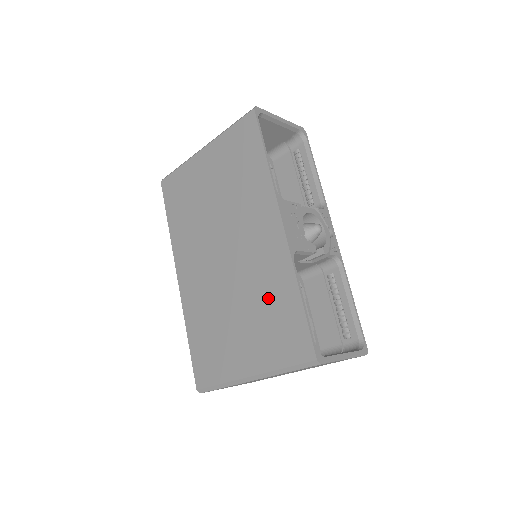
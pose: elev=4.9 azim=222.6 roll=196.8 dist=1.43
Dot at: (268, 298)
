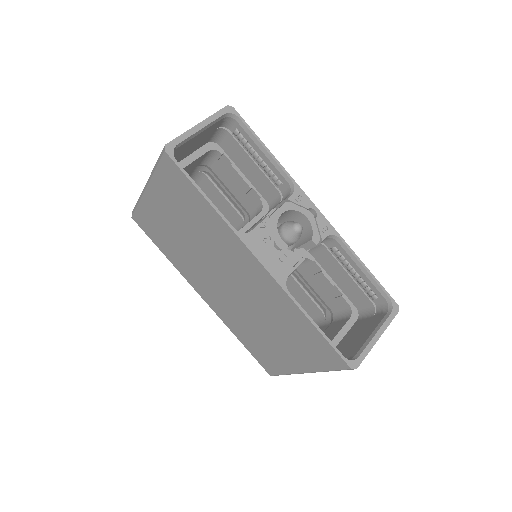
Dot at: (285, 321)
